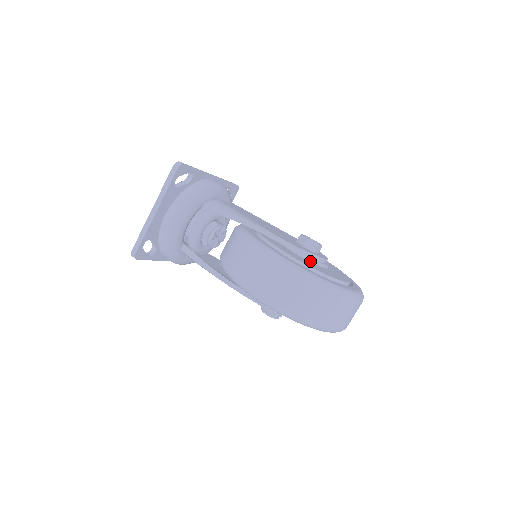
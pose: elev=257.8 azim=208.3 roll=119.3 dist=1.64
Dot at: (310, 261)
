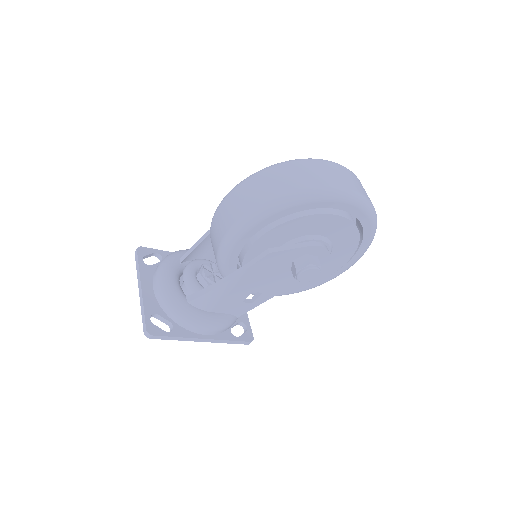
Dot at: occluded
